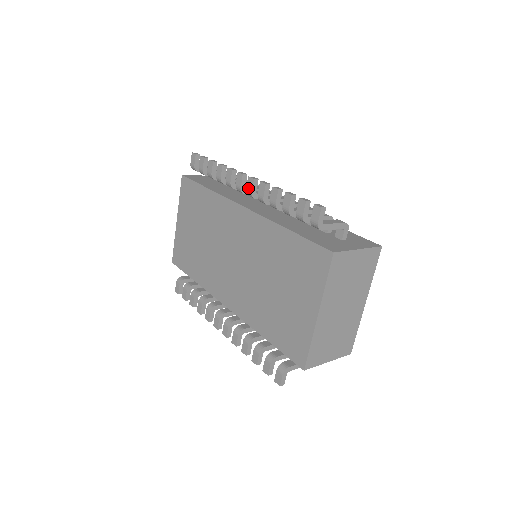
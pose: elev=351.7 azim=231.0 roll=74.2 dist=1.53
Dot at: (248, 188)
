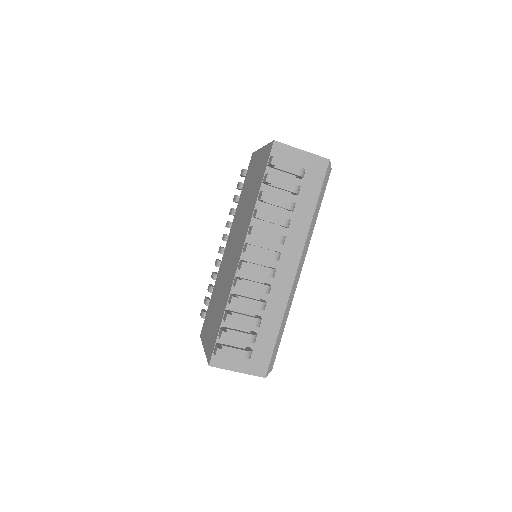
Dot at: (223, 238)
